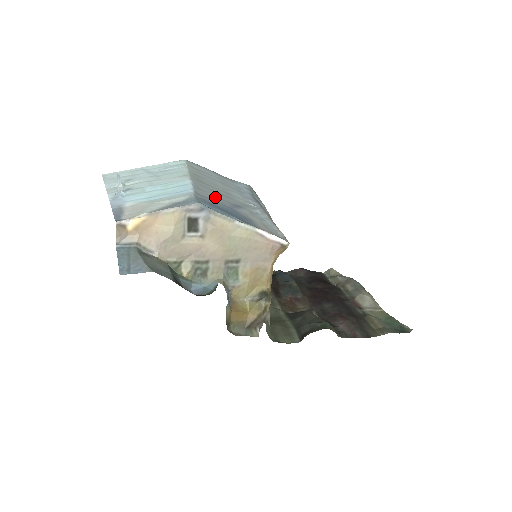
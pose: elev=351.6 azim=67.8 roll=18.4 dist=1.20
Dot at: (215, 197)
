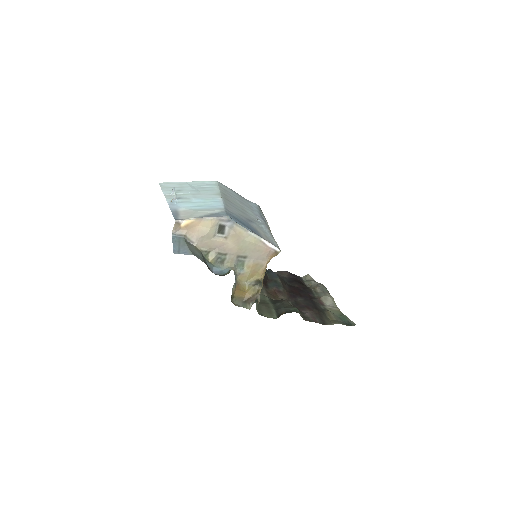
Dot at: (237, 213)
